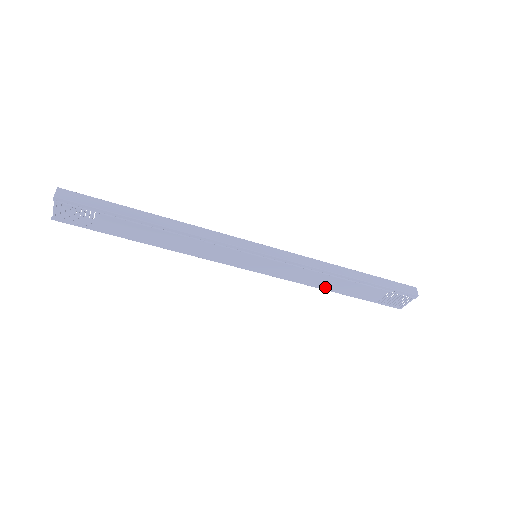
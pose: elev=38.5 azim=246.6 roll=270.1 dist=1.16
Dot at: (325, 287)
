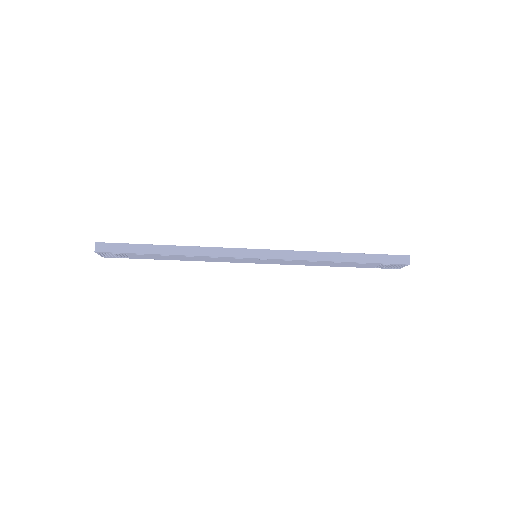
Dot at: (323, 265)
